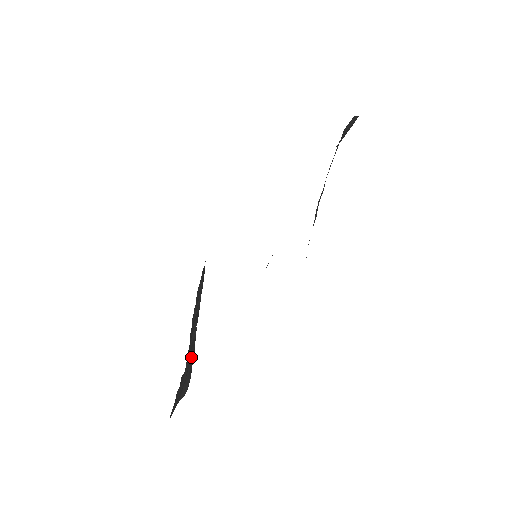
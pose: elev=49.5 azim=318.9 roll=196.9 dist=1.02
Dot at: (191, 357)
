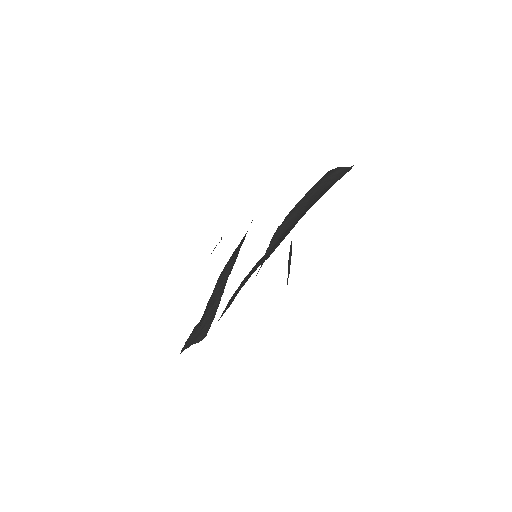
Dot at: (210, 318)
